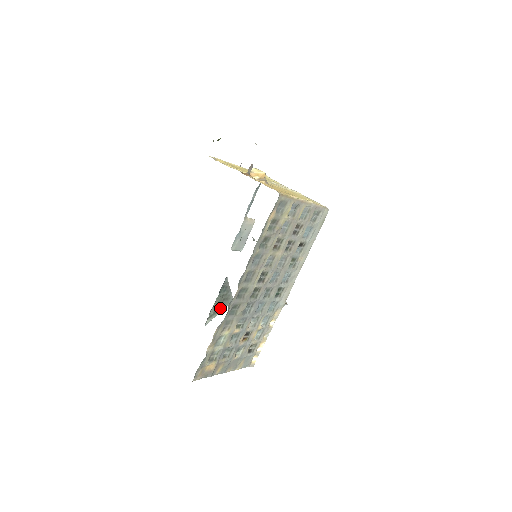
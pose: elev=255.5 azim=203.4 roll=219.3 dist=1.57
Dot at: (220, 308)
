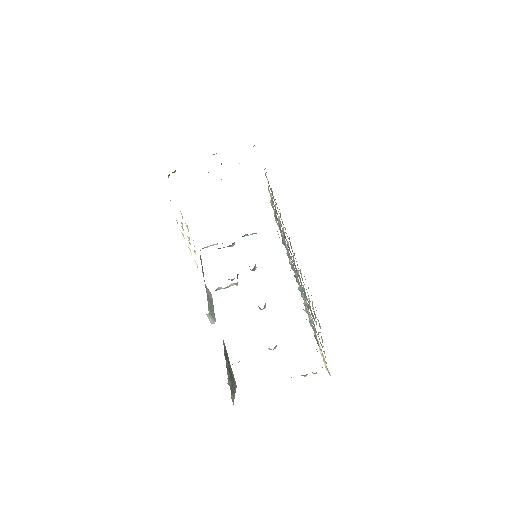
Dot at: (232, 387)
